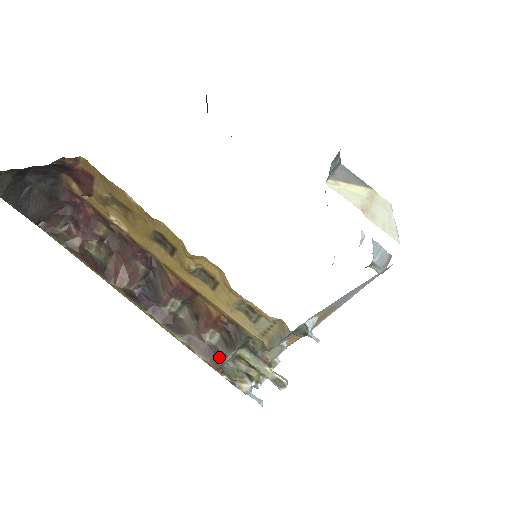
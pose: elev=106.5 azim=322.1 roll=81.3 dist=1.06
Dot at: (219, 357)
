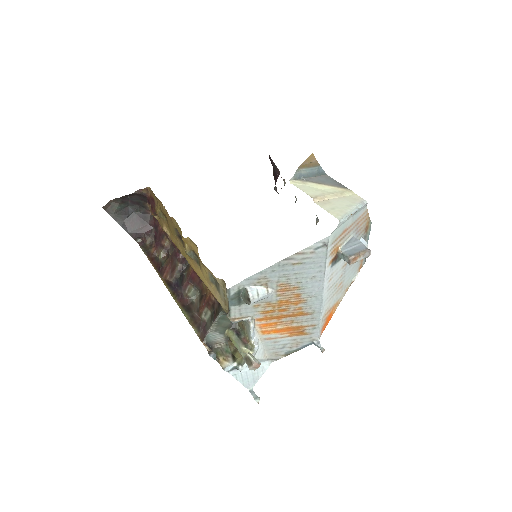
Dot at: (205, 330)
